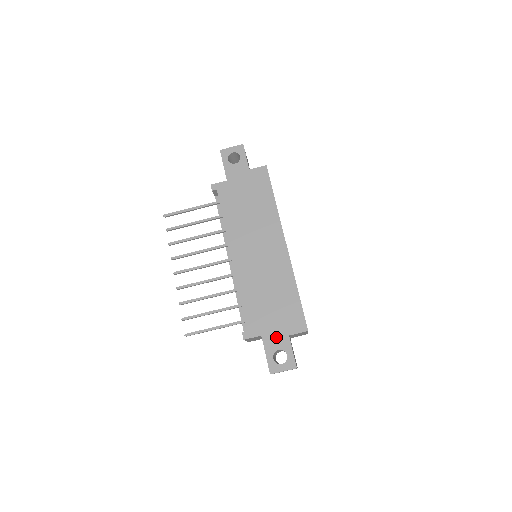
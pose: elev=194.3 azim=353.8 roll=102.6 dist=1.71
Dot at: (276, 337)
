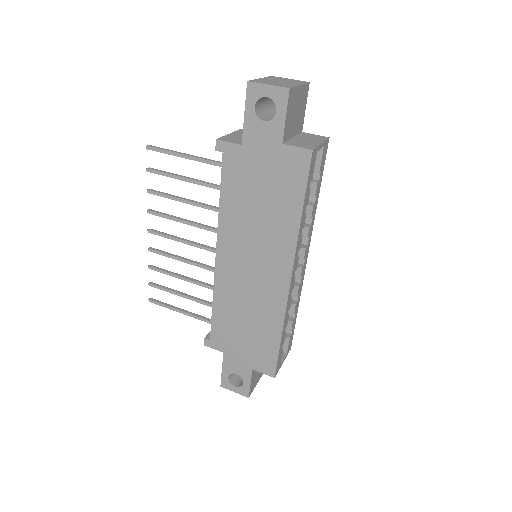
Dot at: (238, 363)
